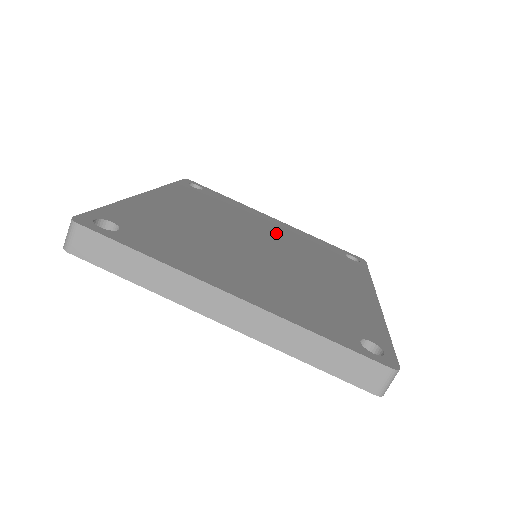
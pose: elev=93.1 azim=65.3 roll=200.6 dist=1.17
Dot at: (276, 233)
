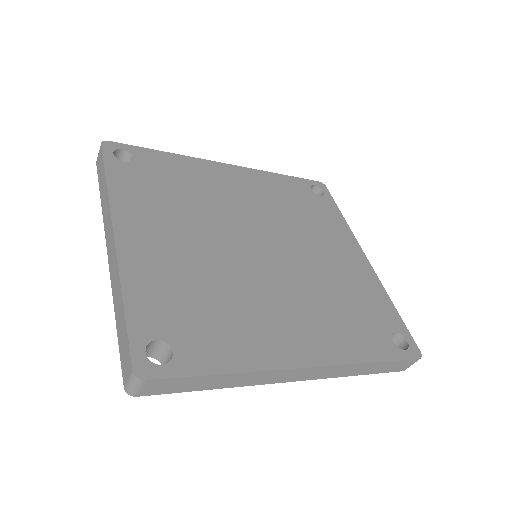
Dot at: (322, 259)
